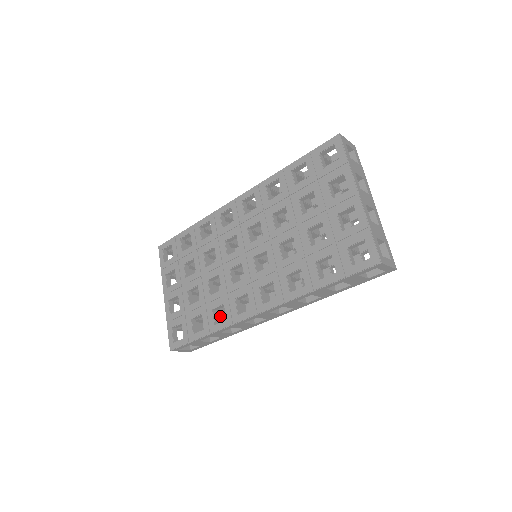
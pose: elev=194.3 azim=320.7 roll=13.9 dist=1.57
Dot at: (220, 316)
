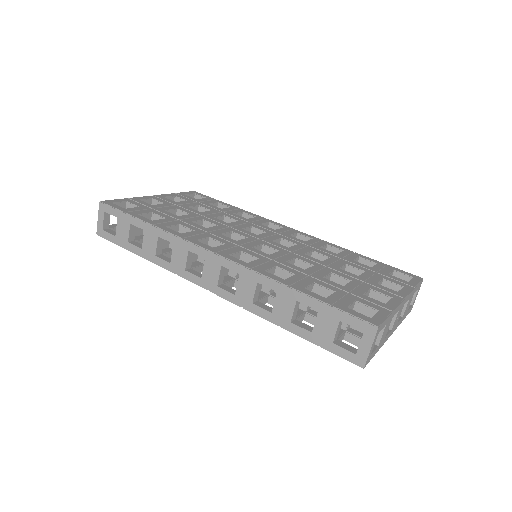
Dot at: (167, 242)
